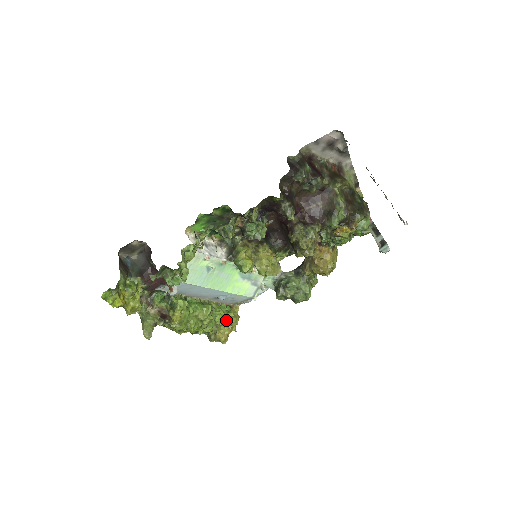
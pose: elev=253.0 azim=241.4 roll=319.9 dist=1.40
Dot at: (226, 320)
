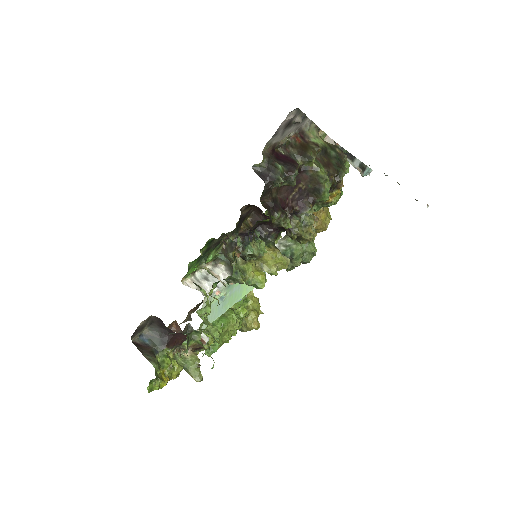
Dot at: (249, 310)
